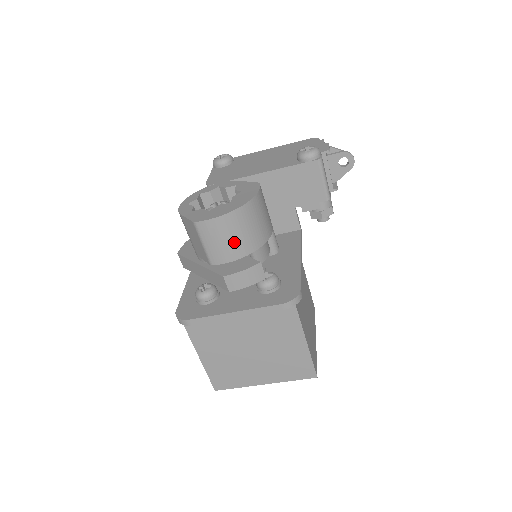
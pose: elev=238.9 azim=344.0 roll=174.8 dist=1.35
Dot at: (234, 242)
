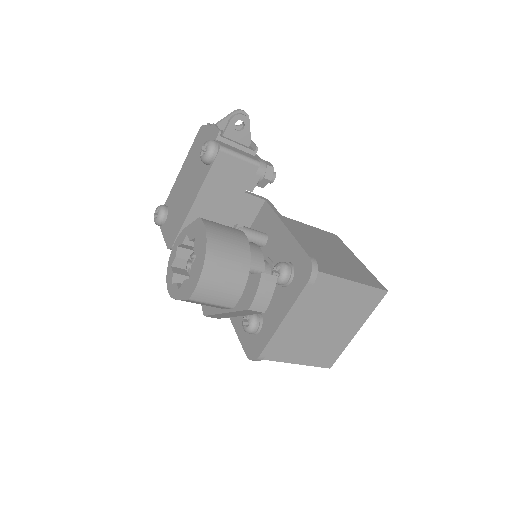
Dot at: (229, 280)
